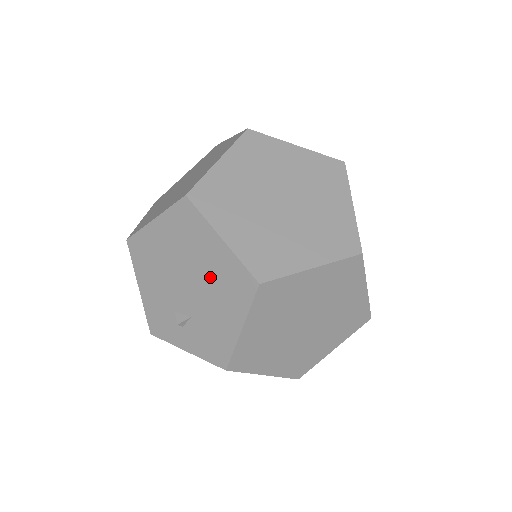
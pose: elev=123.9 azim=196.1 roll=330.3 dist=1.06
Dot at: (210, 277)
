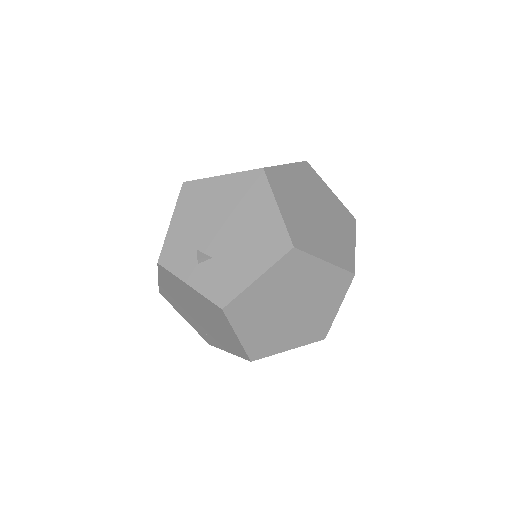
Dot at: (251, 231)
